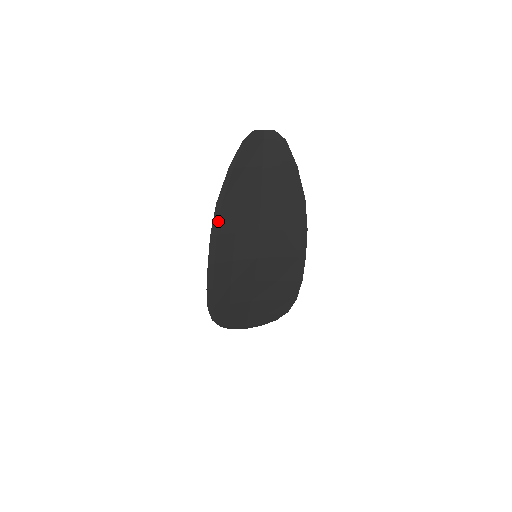
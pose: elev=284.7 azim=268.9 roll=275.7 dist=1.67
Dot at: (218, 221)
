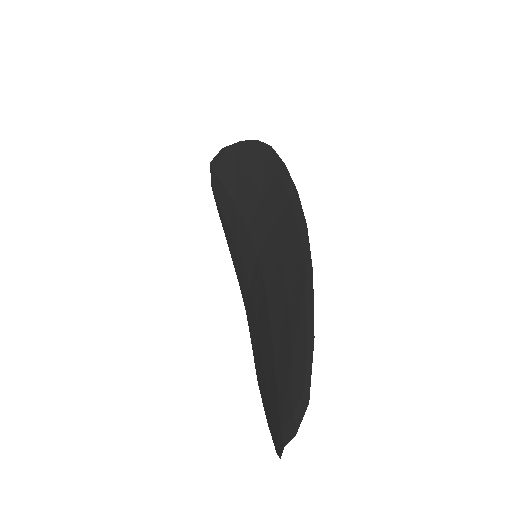
Dot at: occluded
